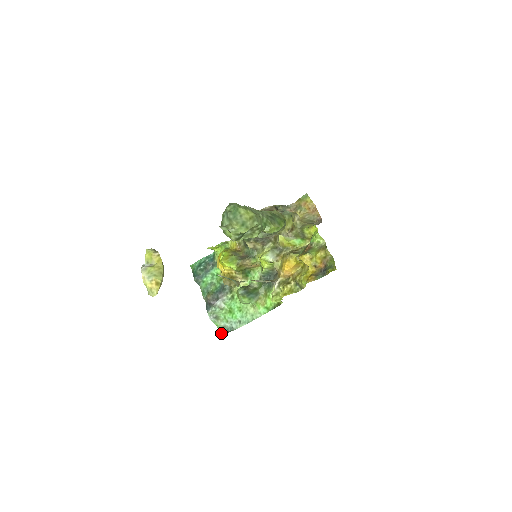
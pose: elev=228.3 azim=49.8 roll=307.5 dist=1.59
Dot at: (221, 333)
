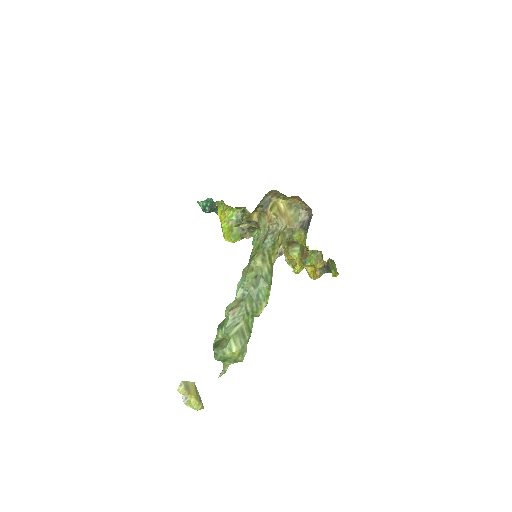
Dot at: occluded
